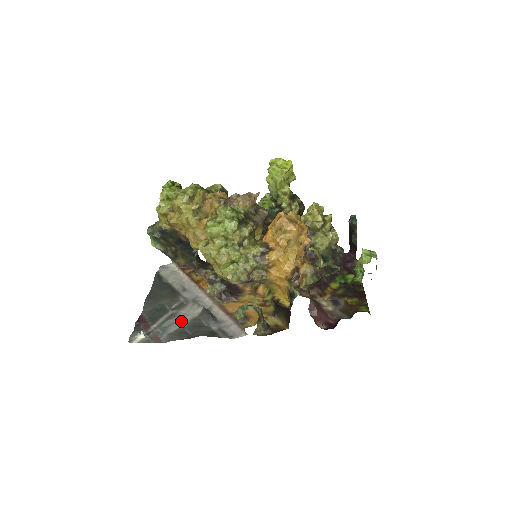
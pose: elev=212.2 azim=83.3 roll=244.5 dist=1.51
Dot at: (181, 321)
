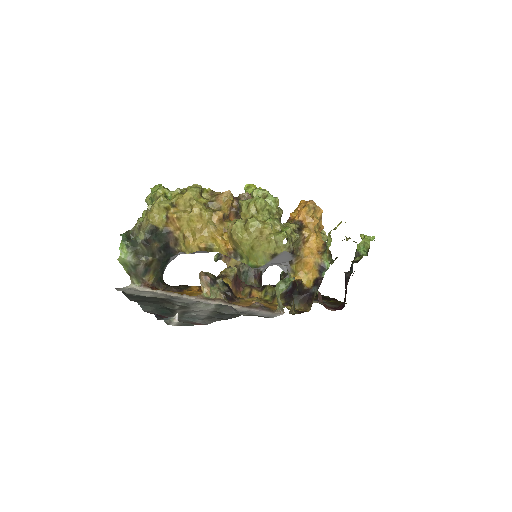
Dot at: (202, 313)
